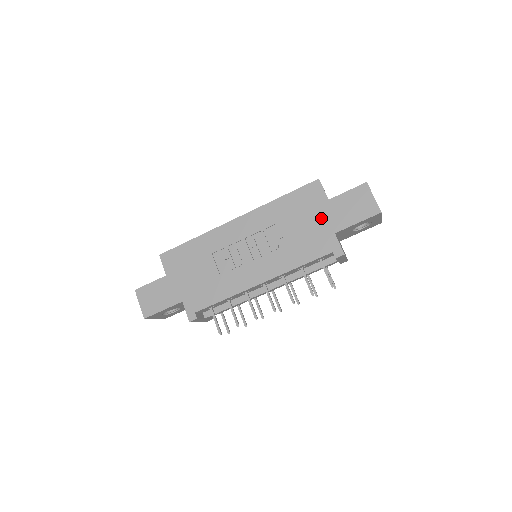
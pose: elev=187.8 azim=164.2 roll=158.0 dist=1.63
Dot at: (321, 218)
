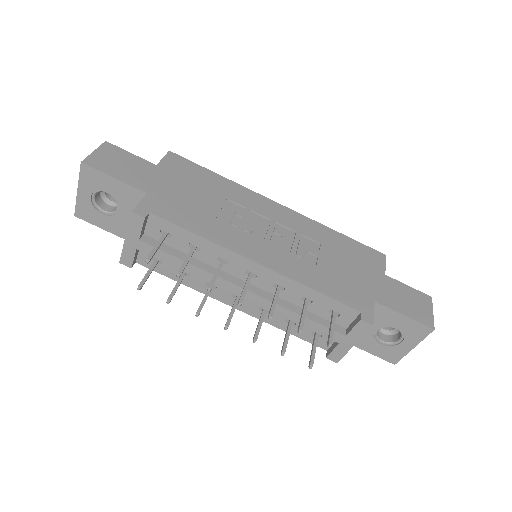
Dot at: (368, 279)
